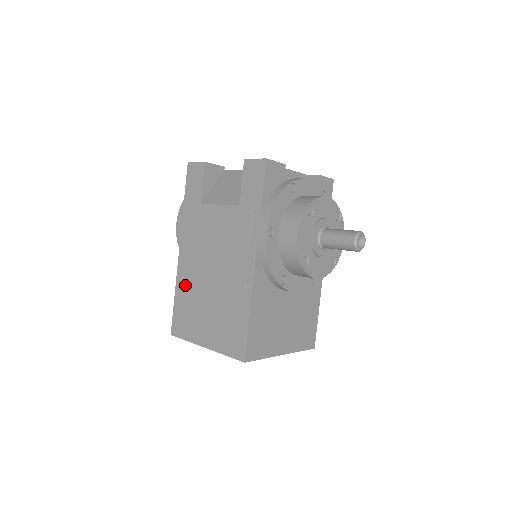
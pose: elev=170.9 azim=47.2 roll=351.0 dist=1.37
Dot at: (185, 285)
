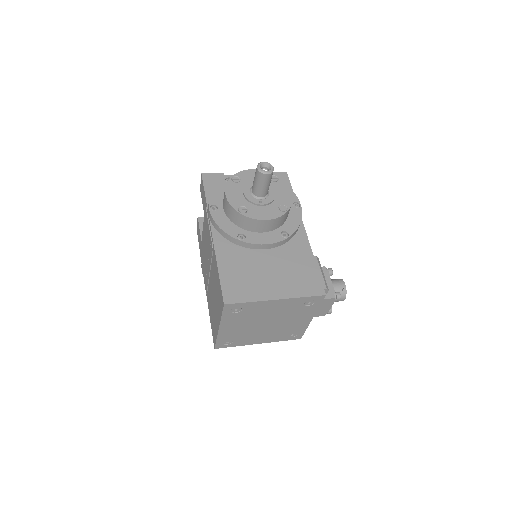
Dot at: (209, 302)
